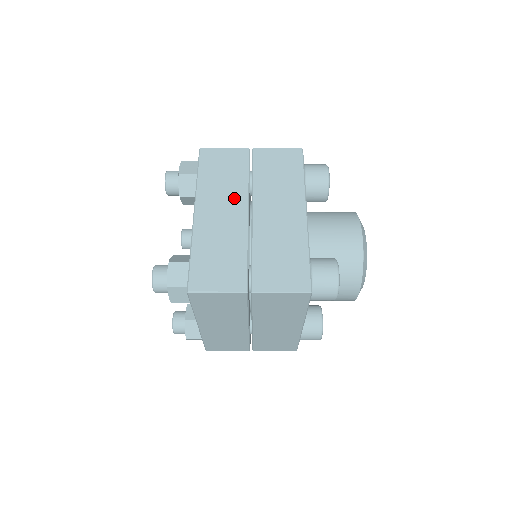
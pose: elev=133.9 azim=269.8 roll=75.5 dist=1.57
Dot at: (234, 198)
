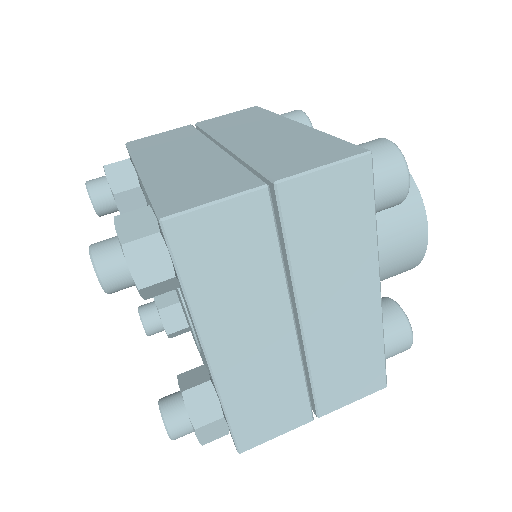
Dot at: (192, 147)
